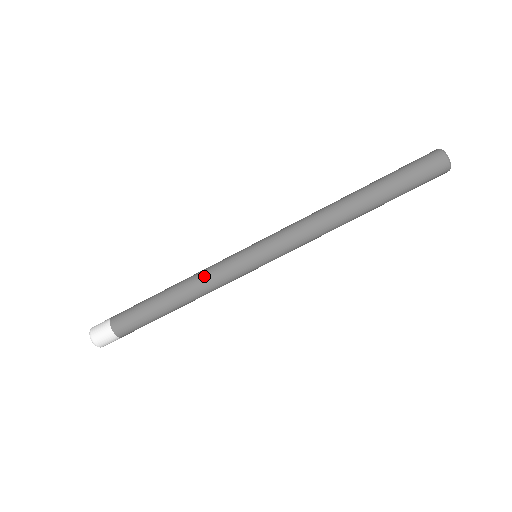
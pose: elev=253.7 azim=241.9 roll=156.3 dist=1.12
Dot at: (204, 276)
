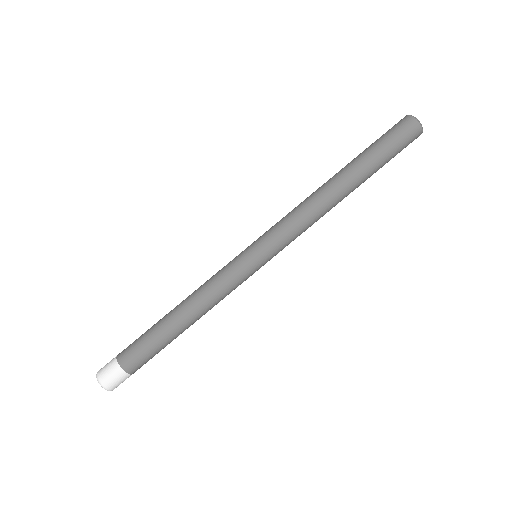
Dot at: (205, 282)
